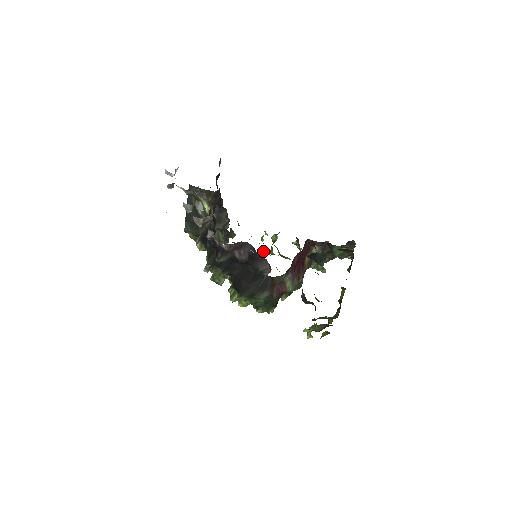
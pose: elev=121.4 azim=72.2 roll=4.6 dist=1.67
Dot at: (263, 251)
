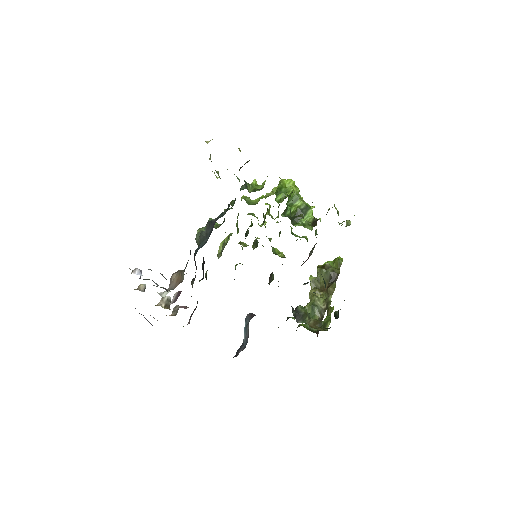
Dot at: occluded
